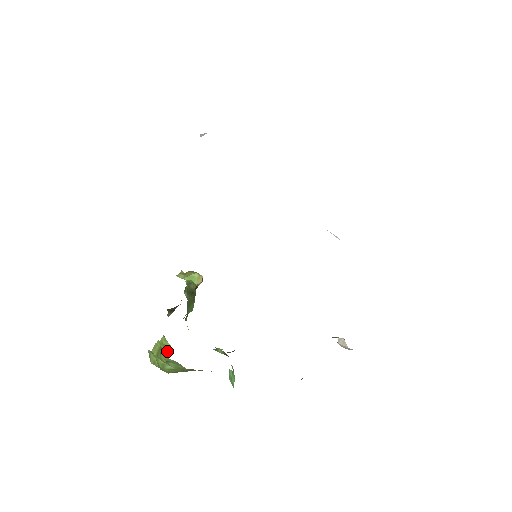
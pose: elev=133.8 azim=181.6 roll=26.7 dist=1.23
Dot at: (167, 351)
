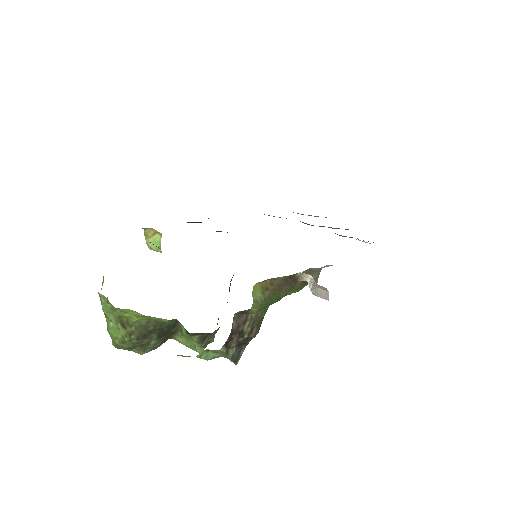
Dot at: (101, 289)
